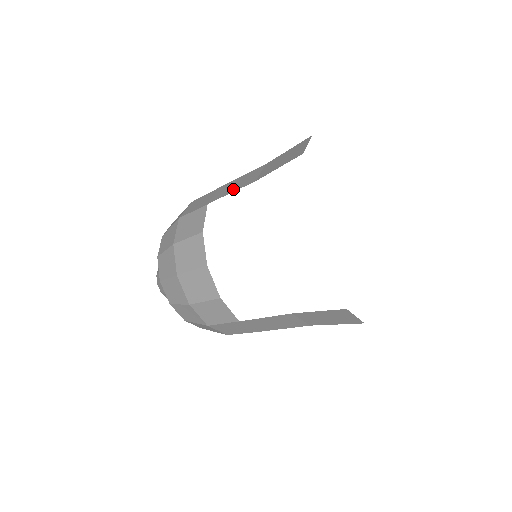
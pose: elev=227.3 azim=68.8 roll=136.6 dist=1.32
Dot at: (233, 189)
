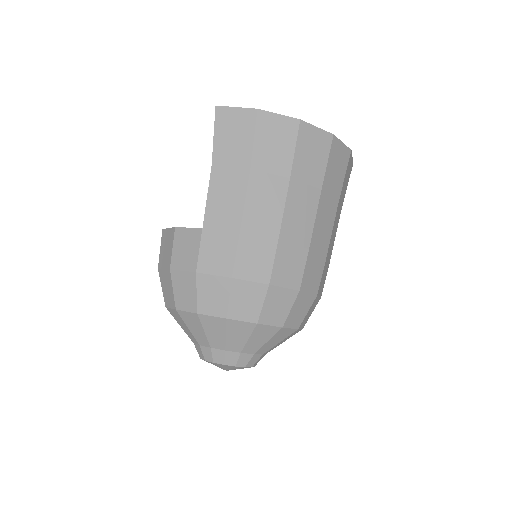
Dot at: occluded
